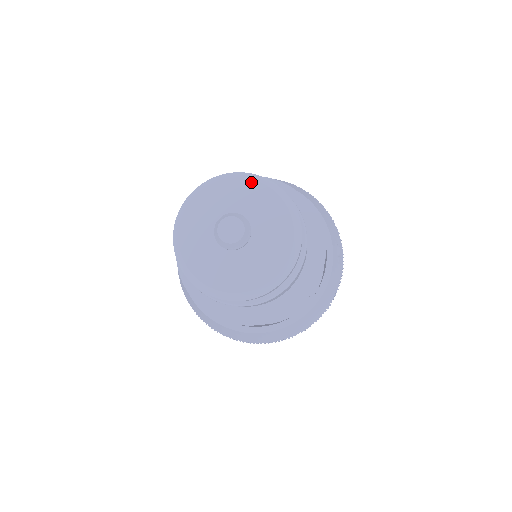
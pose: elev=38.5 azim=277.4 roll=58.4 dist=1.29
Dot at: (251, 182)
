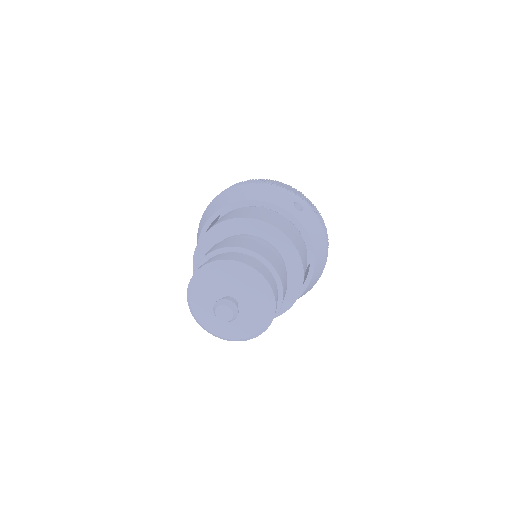
Dot at: (208, 273)
